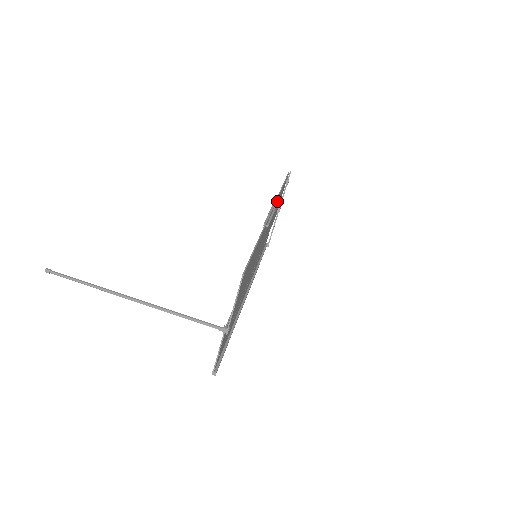
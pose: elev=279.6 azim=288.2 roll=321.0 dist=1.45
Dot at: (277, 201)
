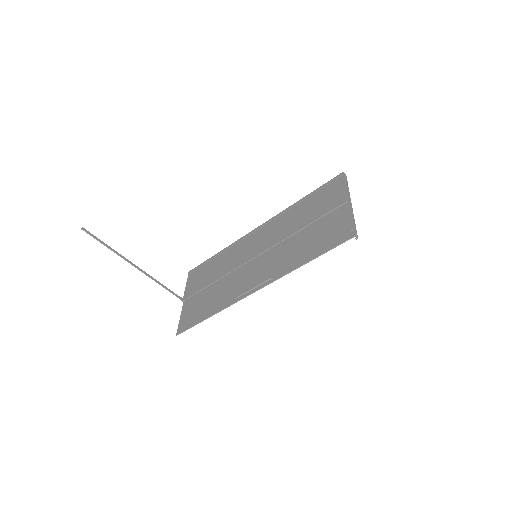
Dot at: (293, 264)
